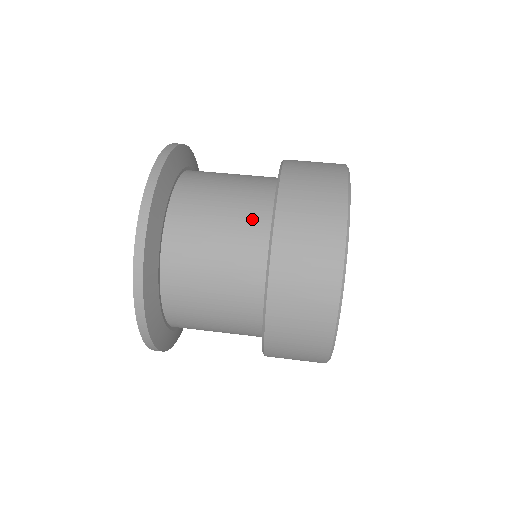
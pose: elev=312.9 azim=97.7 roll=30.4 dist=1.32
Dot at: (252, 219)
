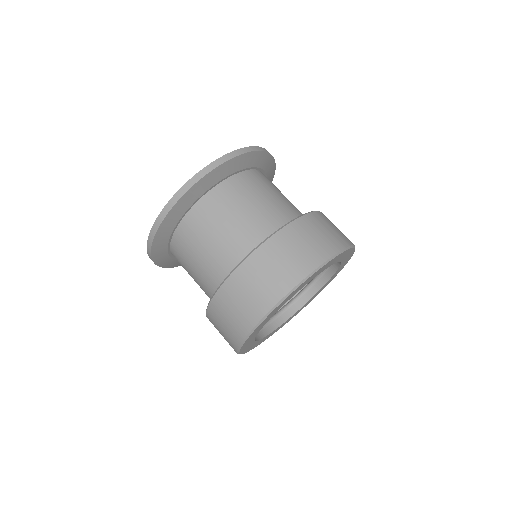
Dot at: (264, 226)
